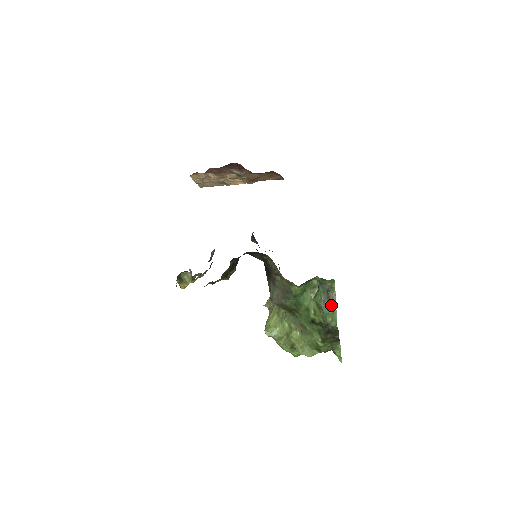
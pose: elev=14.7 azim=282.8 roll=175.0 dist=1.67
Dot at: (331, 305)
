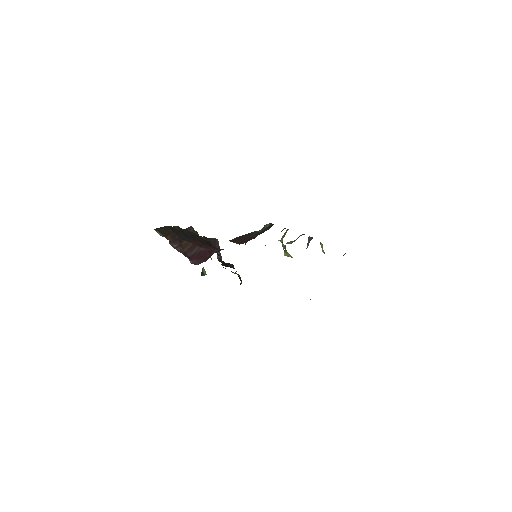
Dot at: occluded
